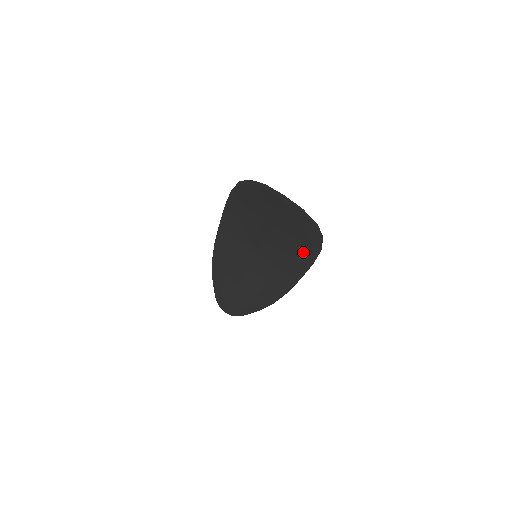
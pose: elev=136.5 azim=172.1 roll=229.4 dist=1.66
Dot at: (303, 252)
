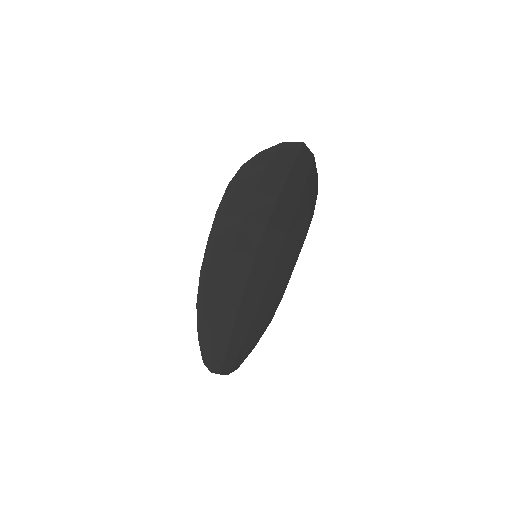
Dot at: (300, 224)
